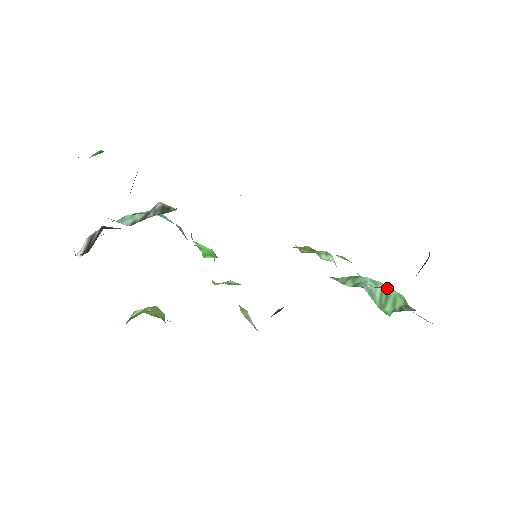
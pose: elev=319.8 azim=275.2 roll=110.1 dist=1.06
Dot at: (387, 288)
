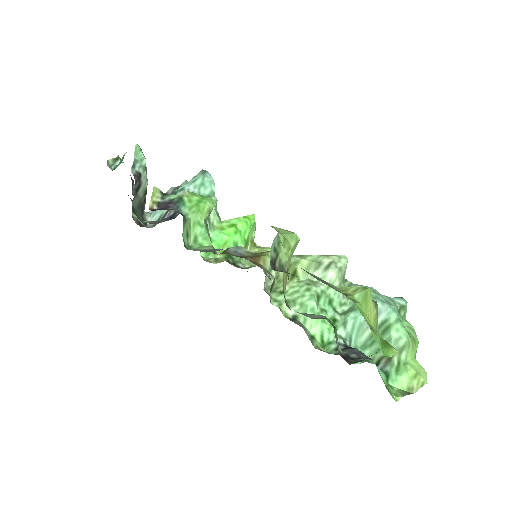
Dot at: (388, 324)
